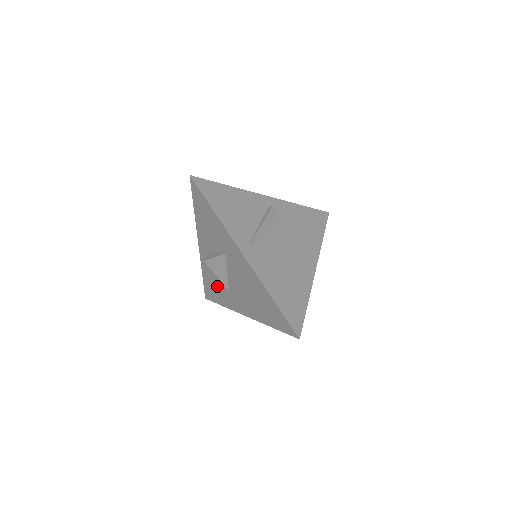
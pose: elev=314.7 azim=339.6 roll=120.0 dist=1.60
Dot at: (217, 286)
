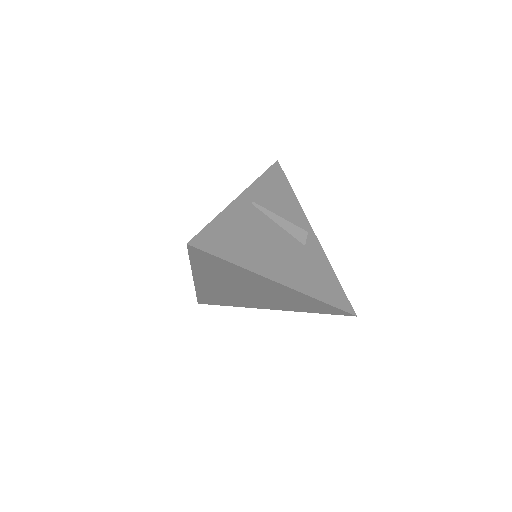
Dot at: occluded
